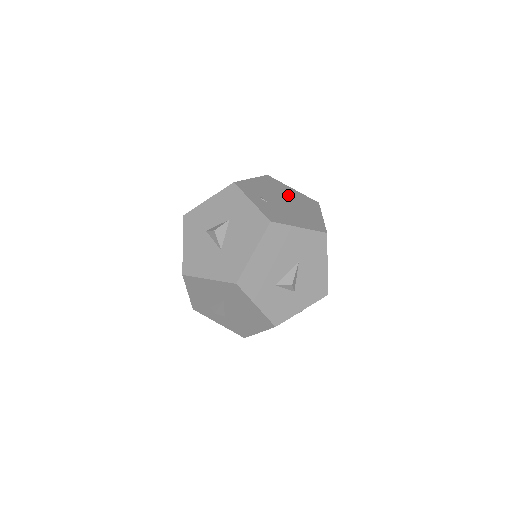
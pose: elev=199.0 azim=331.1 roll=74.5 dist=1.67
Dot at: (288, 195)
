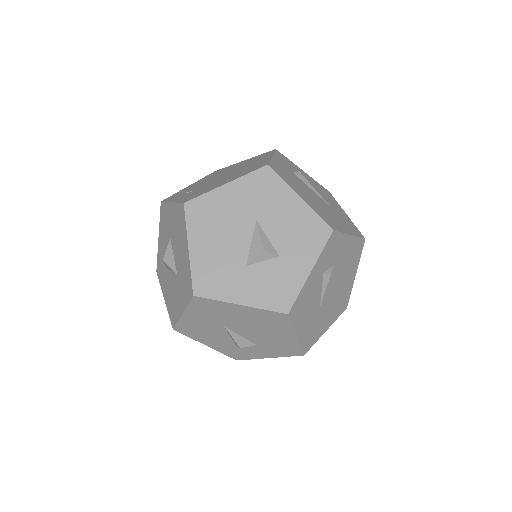
Dot at: (231, 169)
